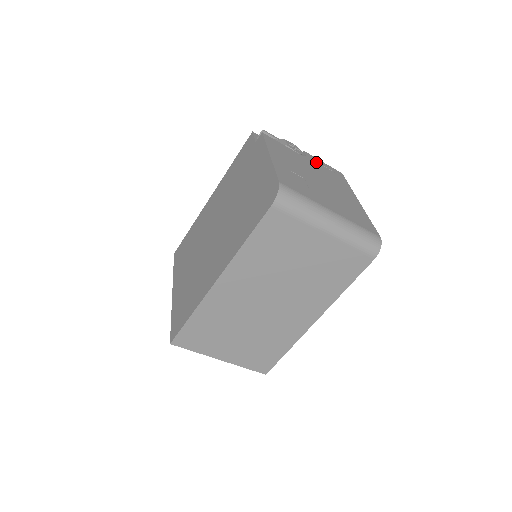
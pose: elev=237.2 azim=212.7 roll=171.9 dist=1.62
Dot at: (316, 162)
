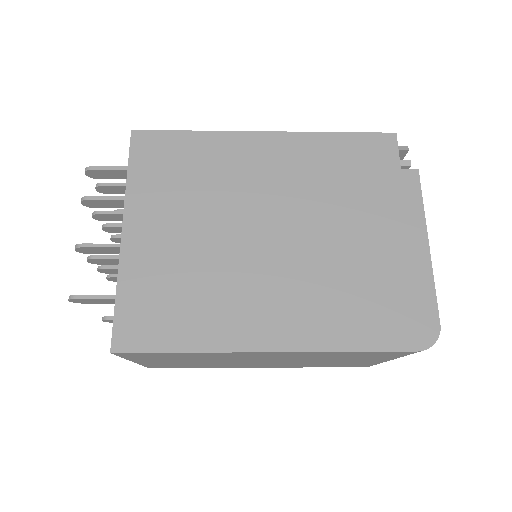
Dot at: occluded
